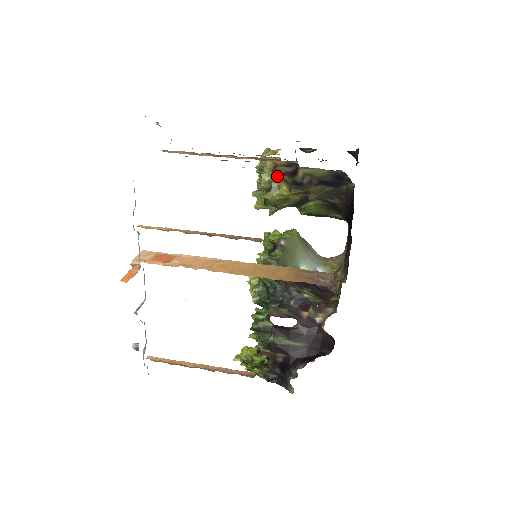
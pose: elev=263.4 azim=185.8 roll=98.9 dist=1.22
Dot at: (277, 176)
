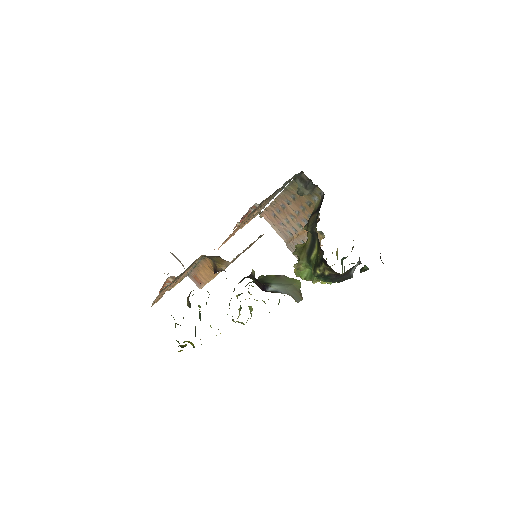
Dot at: occluded
